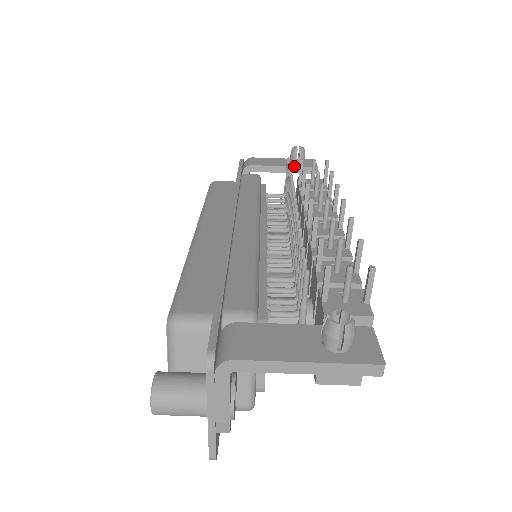
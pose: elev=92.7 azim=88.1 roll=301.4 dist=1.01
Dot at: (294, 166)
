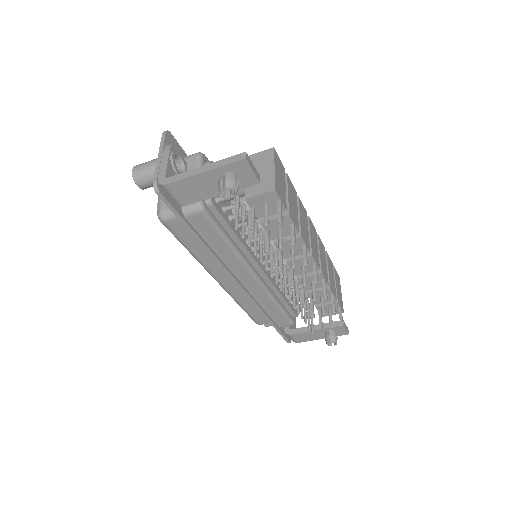
Dot at: occluded
